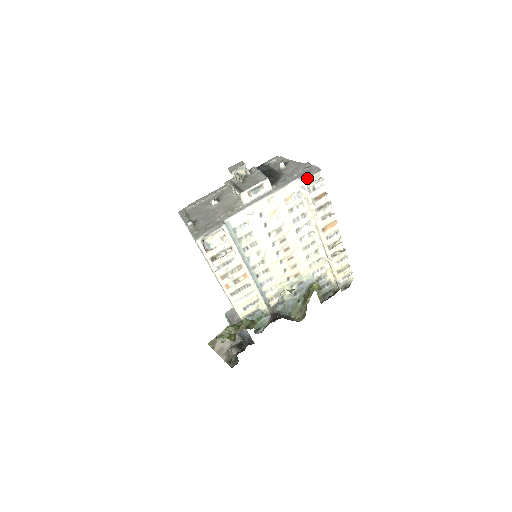
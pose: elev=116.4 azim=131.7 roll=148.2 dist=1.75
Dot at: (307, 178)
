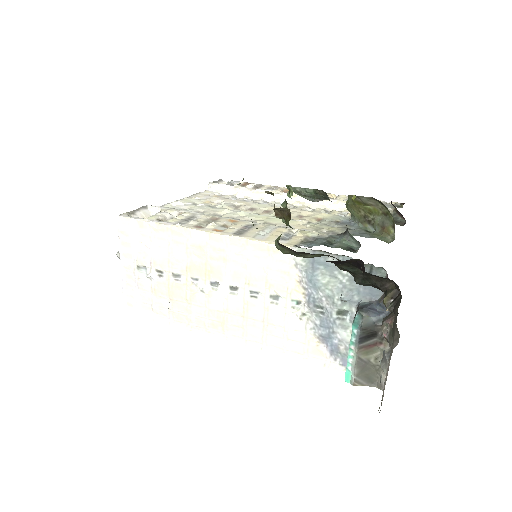
Dot at: occluded
